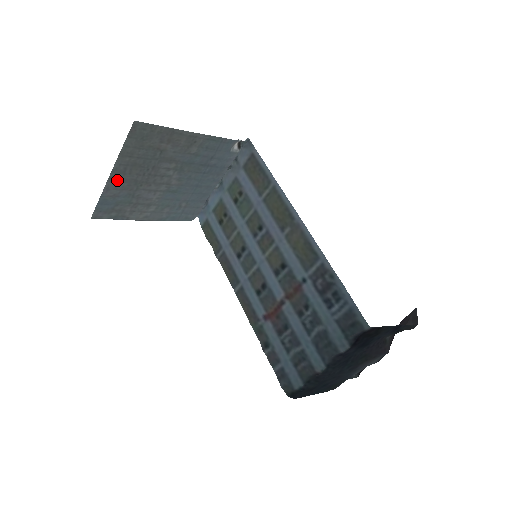
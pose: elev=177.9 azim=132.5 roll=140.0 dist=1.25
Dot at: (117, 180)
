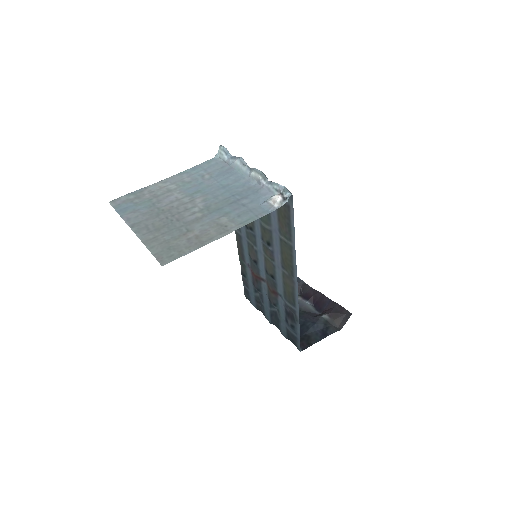
Dot at: (139, 222)
